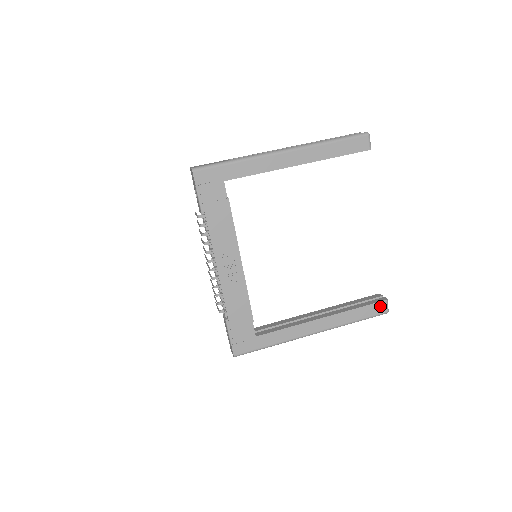
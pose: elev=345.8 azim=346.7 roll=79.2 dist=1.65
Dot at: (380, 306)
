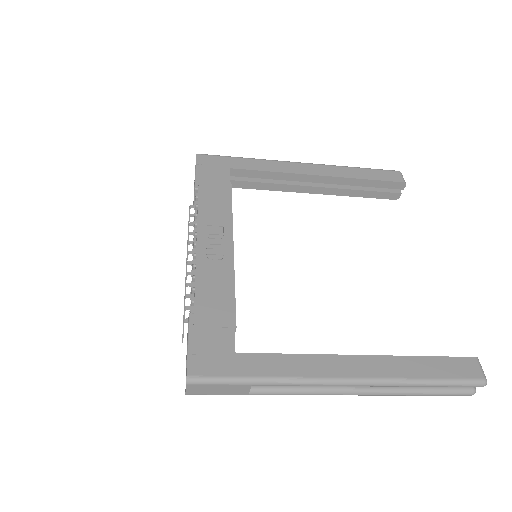
Dot at: (467, 365)
